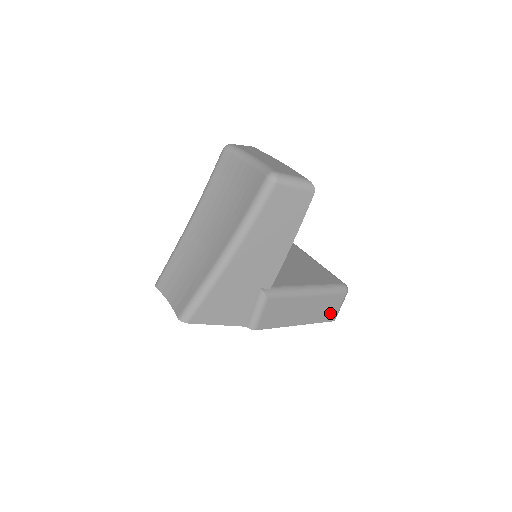
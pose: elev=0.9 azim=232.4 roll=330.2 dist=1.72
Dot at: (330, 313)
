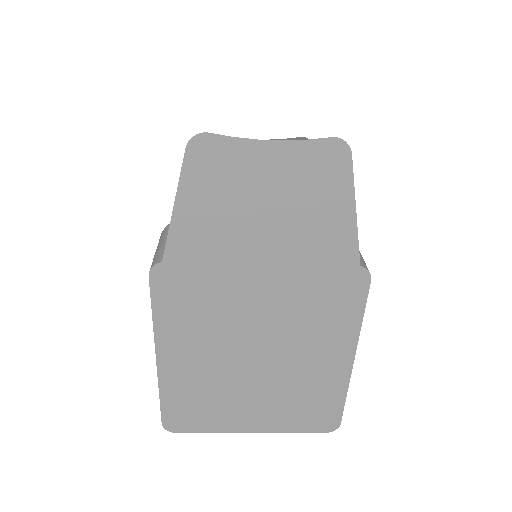
Dot at: occluded
